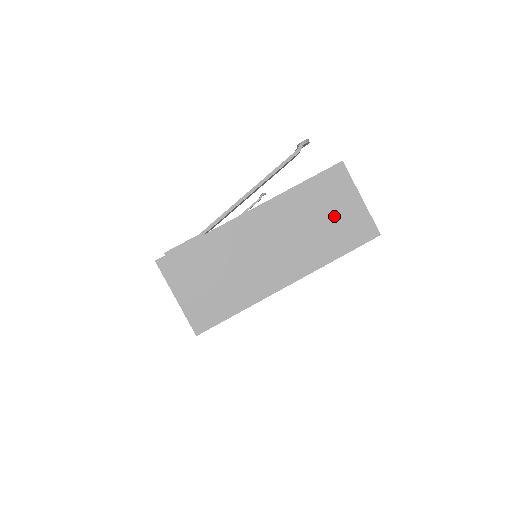
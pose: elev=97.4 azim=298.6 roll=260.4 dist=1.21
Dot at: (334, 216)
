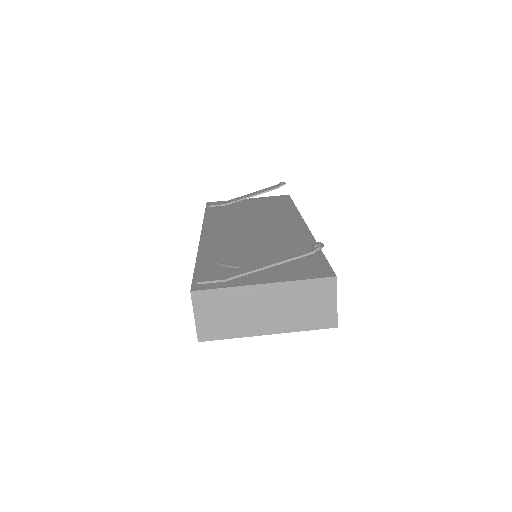
Dot at: (315, 306)
